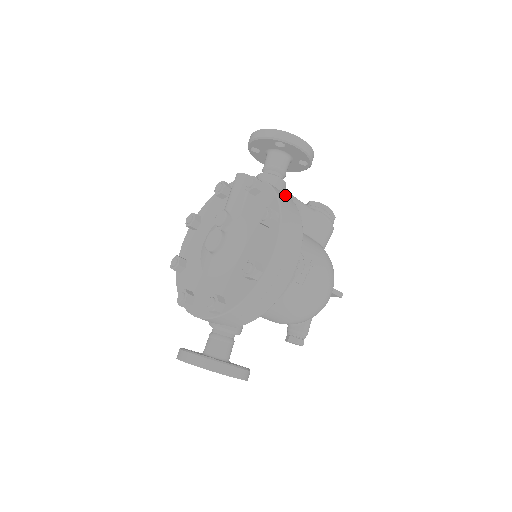
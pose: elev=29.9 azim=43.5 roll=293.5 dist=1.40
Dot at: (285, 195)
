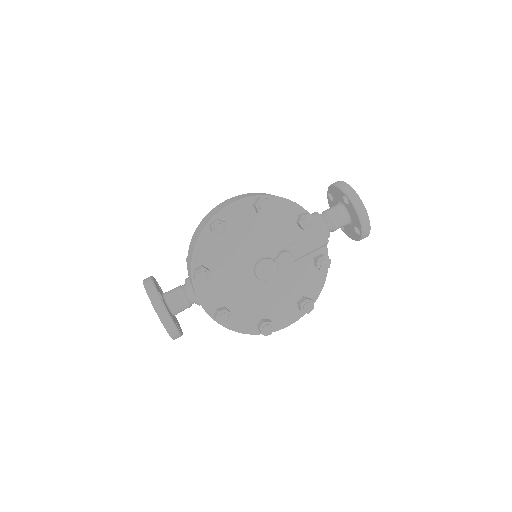
Dot at: occluded
